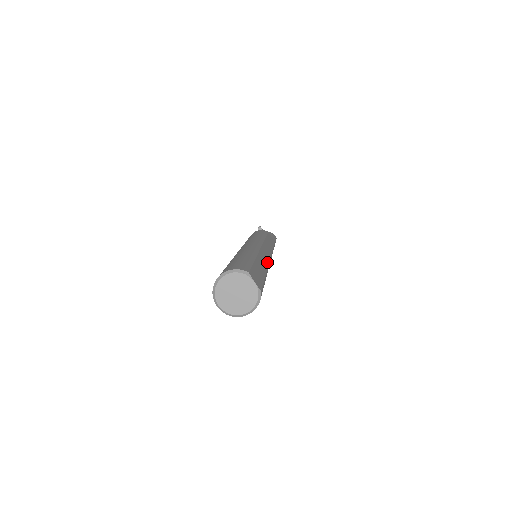
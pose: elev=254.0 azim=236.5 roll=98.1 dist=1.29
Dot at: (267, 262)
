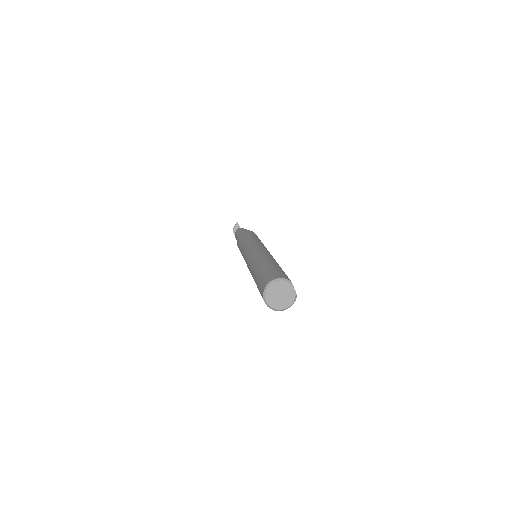
Dot at: occluded
